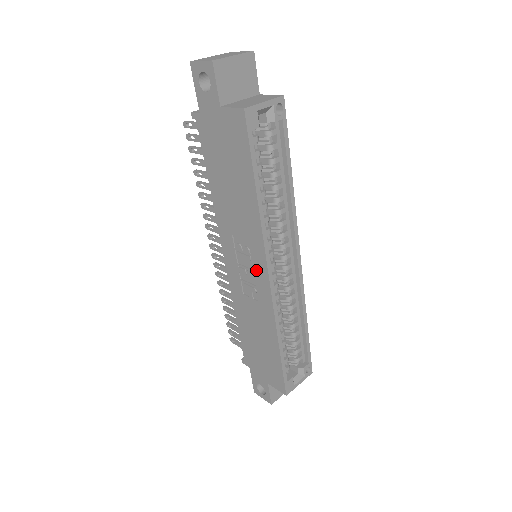
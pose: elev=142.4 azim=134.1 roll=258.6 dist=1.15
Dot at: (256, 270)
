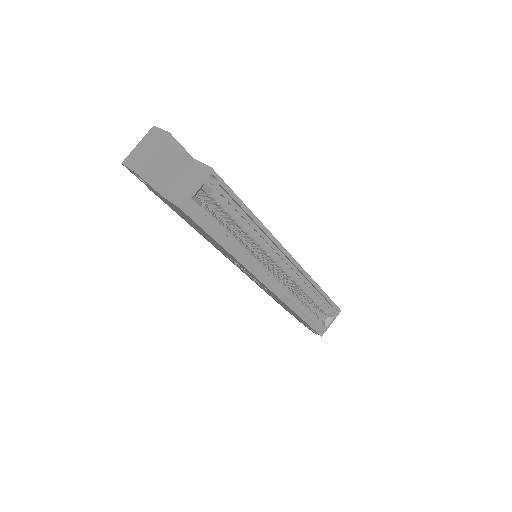
Dot at: occluded
